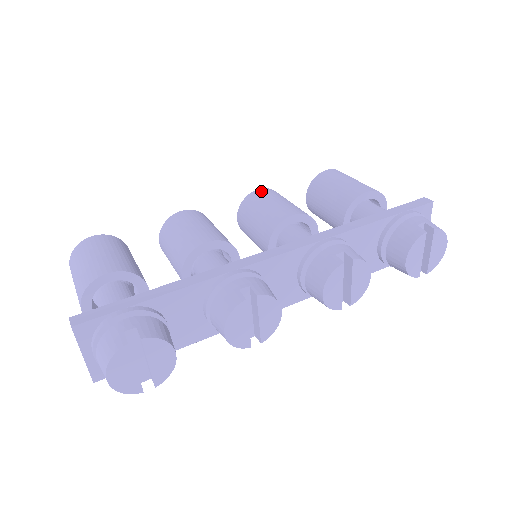
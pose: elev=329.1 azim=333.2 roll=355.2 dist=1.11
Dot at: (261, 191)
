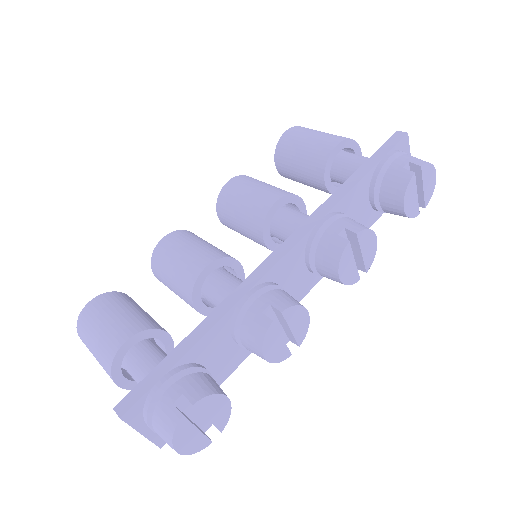
Dot at: (232, 183)
